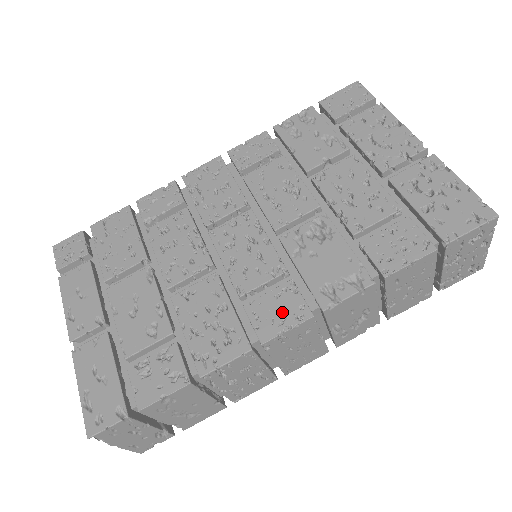
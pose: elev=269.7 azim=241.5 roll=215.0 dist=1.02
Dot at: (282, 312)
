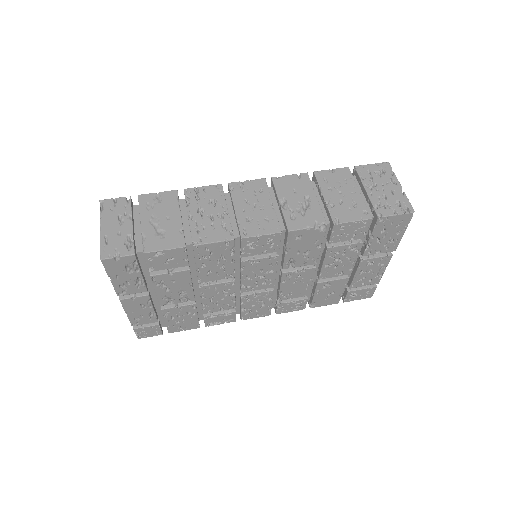
Dot at: occluded
